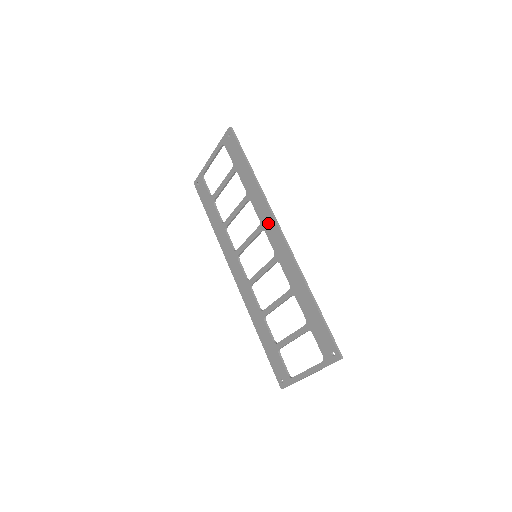
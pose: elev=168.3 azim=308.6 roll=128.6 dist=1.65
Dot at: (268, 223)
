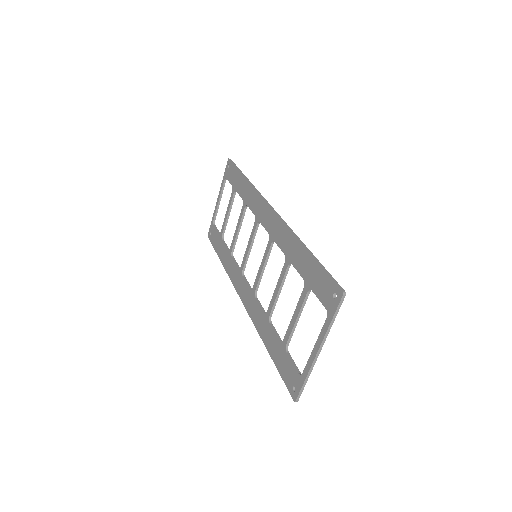
Dot at: (261, 210)
